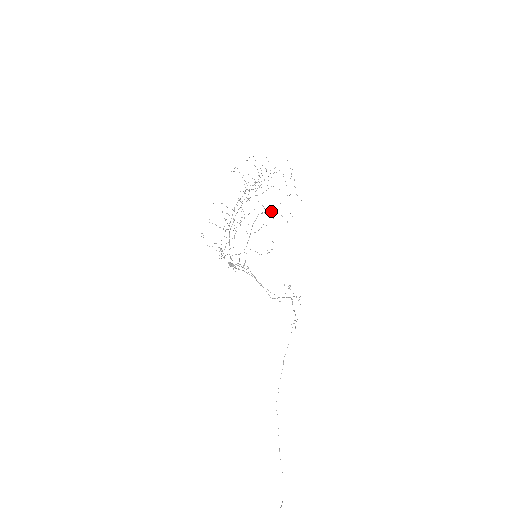
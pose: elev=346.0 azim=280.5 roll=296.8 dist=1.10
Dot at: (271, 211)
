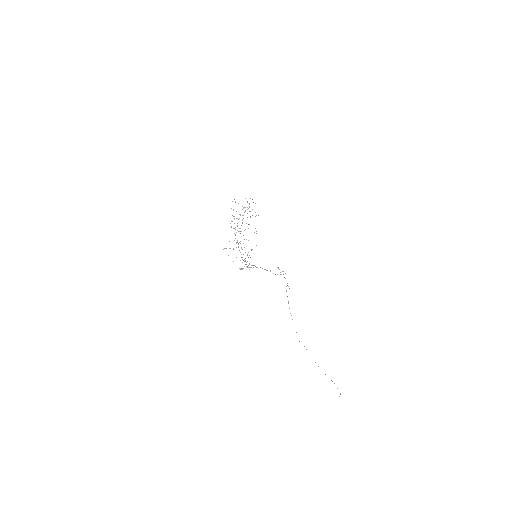
Dot at: (245, 229)
